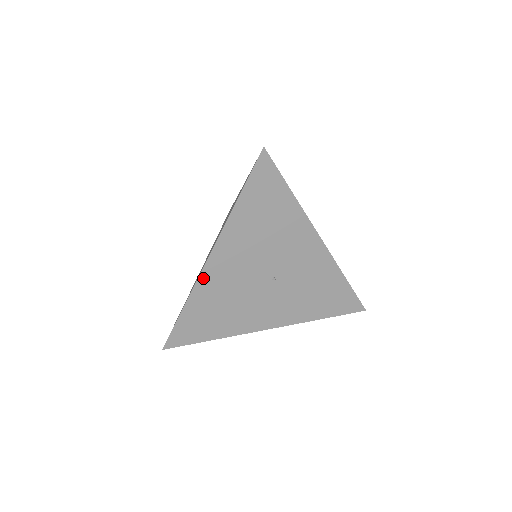
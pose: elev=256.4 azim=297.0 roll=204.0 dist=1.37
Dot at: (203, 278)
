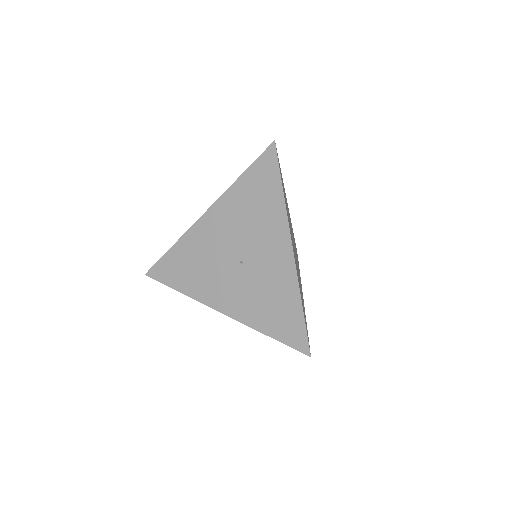
Dot at: (194, 229)
